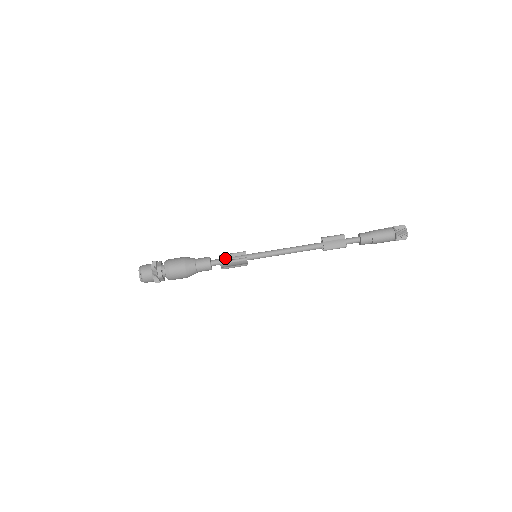
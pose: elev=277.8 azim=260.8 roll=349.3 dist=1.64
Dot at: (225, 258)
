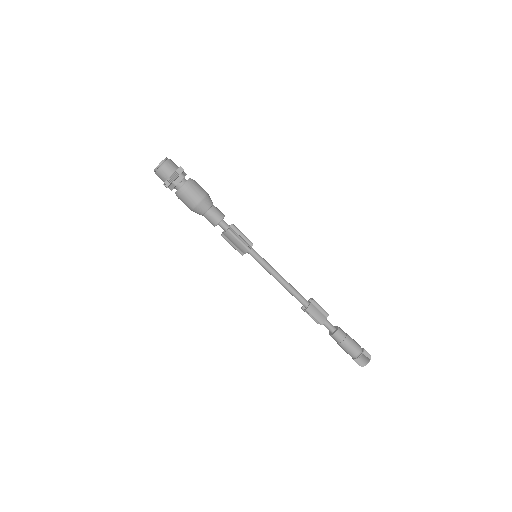
Dot at: (234, 230)
